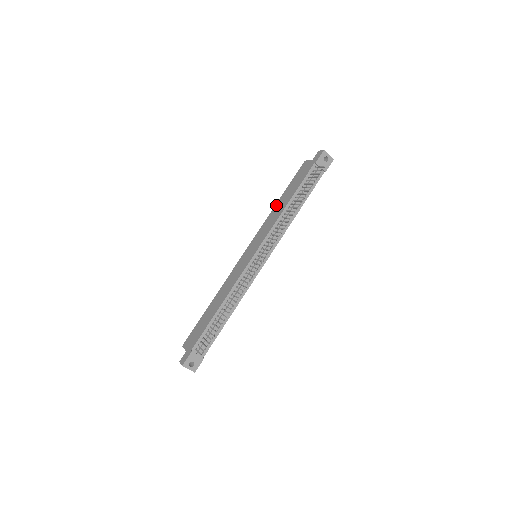
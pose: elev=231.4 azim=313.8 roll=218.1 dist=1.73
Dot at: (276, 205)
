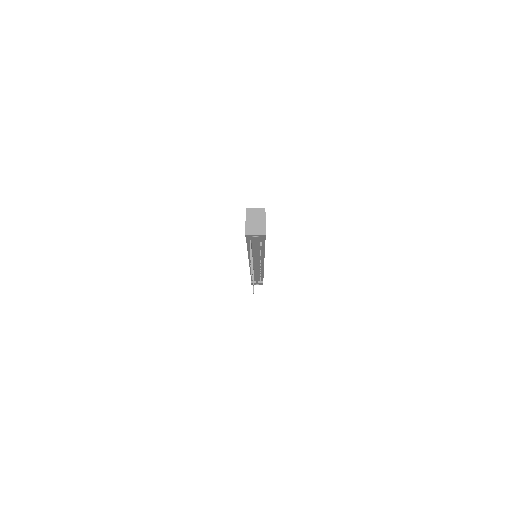
Dot at: occluded
